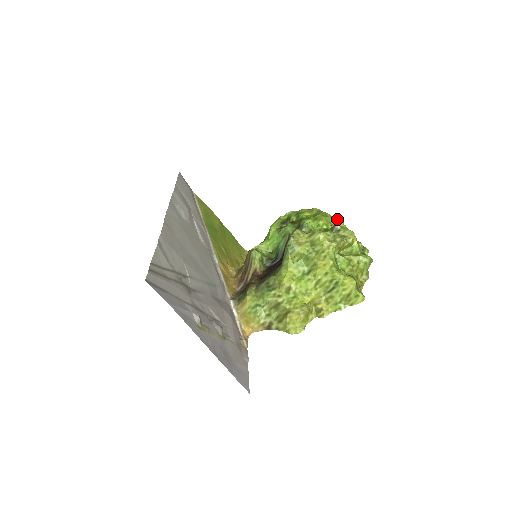
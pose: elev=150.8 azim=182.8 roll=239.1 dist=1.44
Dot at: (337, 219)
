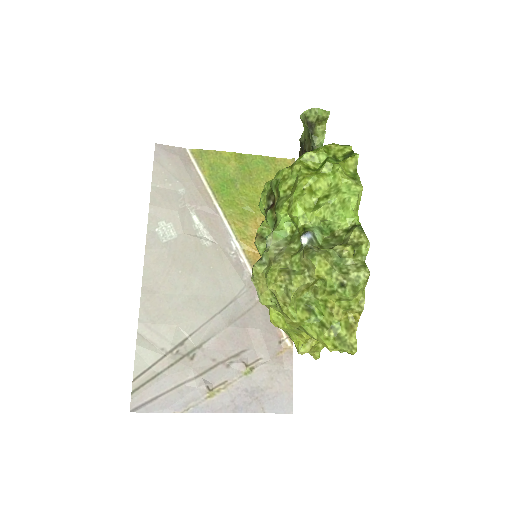
Dot at: (332, 168)
